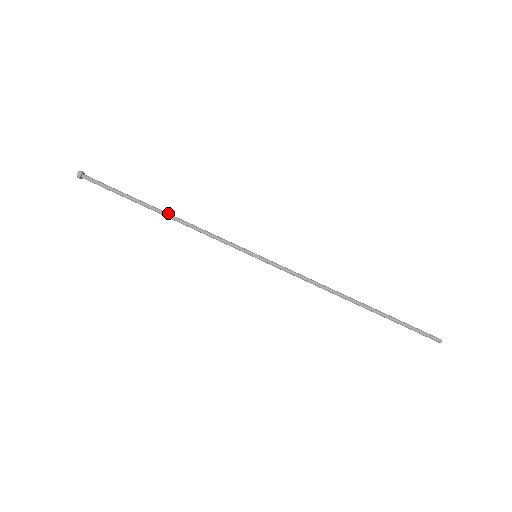
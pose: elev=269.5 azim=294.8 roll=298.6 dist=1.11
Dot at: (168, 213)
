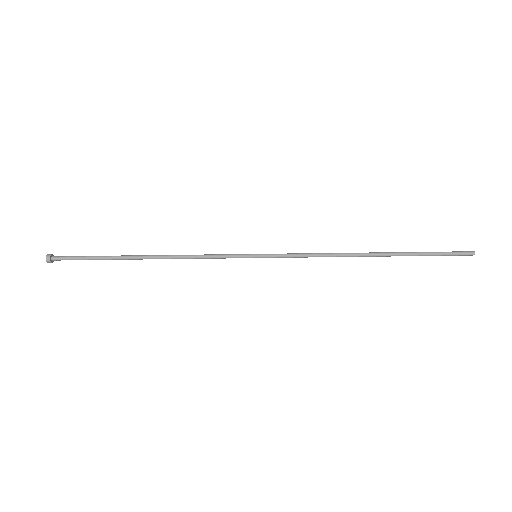
Dot at: (152, 255)
